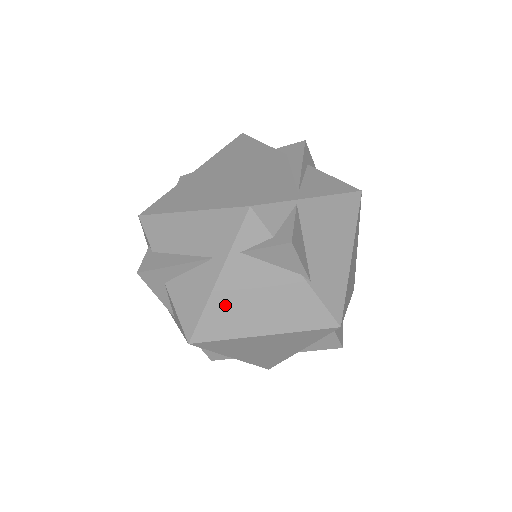
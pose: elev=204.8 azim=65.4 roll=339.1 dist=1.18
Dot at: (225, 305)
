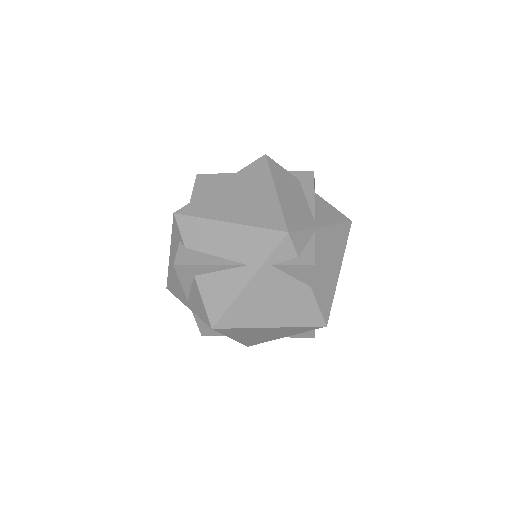
Dot at: (248, 302)
